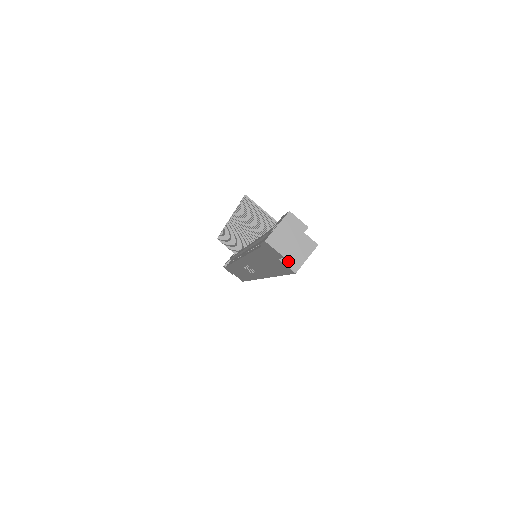
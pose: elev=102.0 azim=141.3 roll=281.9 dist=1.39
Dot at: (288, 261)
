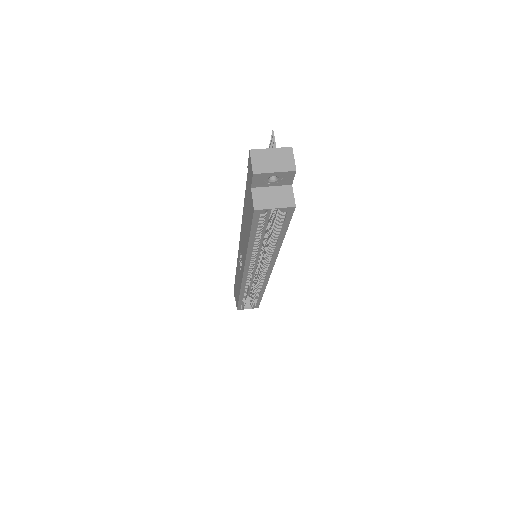
Dot at: (257, 196)
